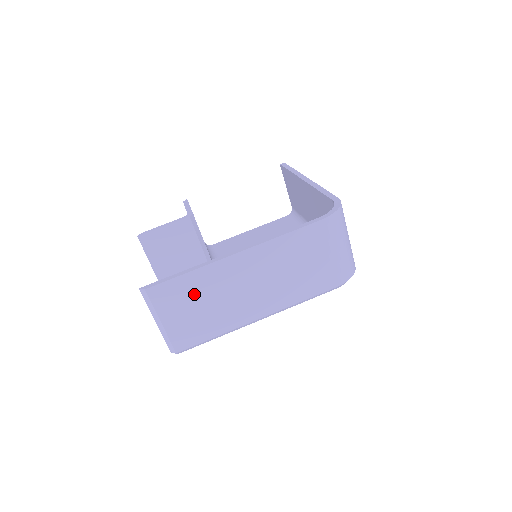
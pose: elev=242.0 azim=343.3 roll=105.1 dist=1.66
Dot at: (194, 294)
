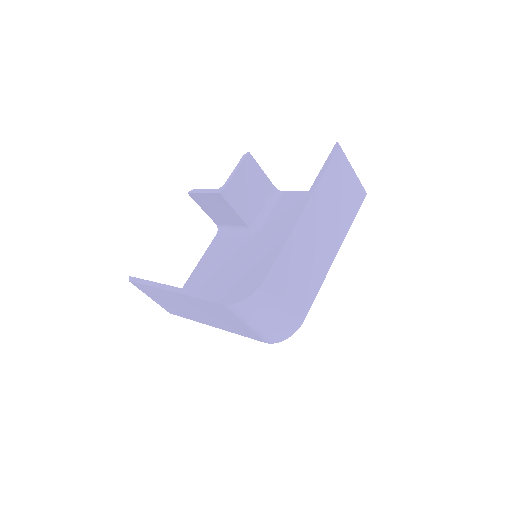
Dot at: (159, 296)
